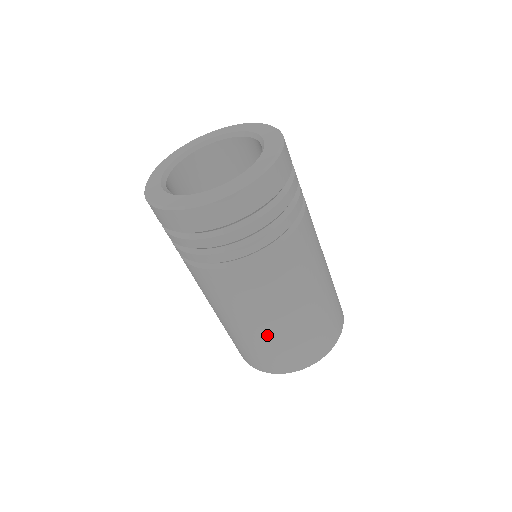
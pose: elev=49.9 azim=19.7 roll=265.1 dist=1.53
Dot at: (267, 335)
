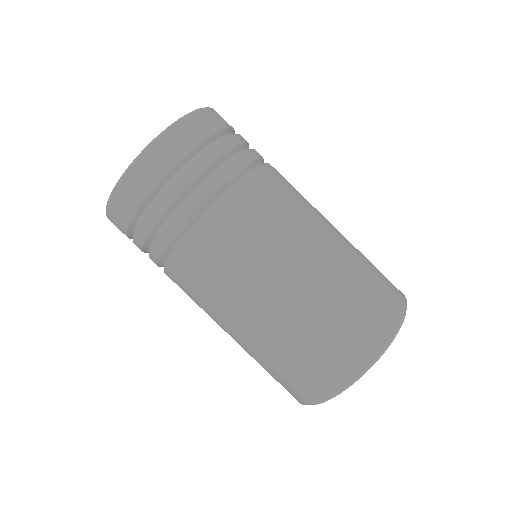
Dot at: (295, 312)
